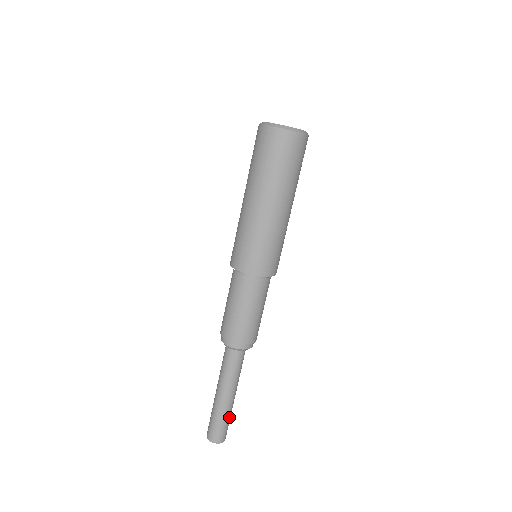
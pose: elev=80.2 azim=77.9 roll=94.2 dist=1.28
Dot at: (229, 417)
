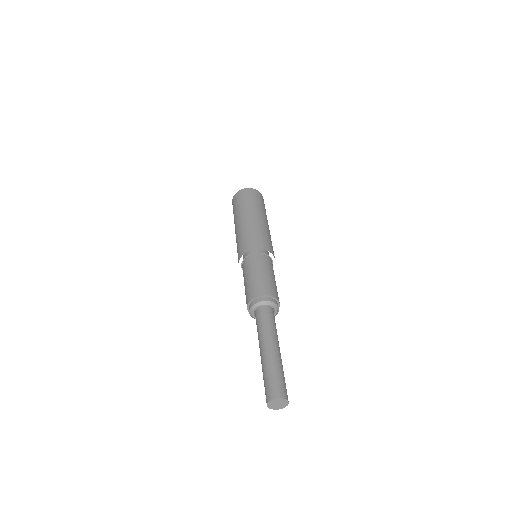
Dot at: (282, 372)
